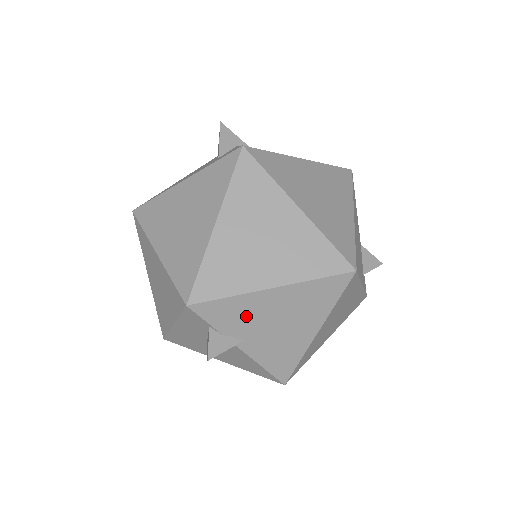
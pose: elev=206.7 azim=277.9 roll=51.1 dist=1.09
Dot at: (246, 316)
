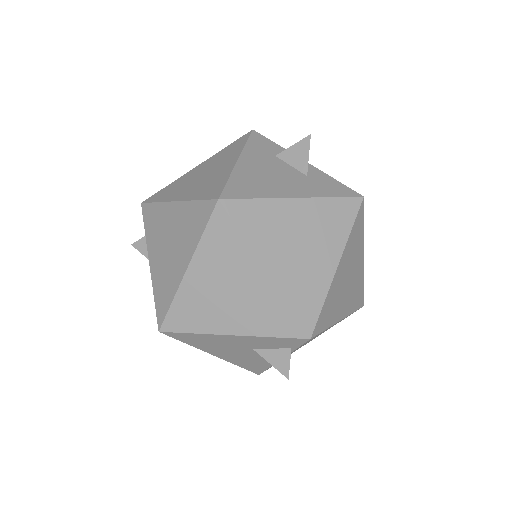
Dot at: occluded
